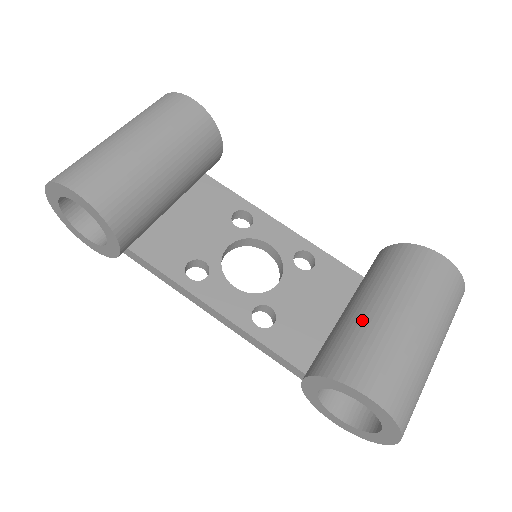
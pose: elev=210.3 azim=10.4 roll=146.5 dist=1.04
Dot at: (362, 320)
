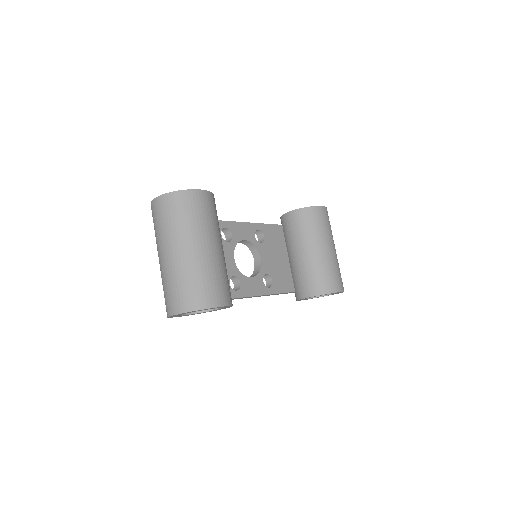
Dot at: (318, 261)
